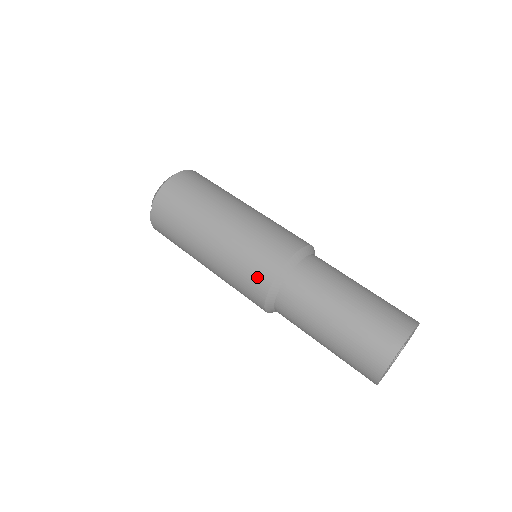
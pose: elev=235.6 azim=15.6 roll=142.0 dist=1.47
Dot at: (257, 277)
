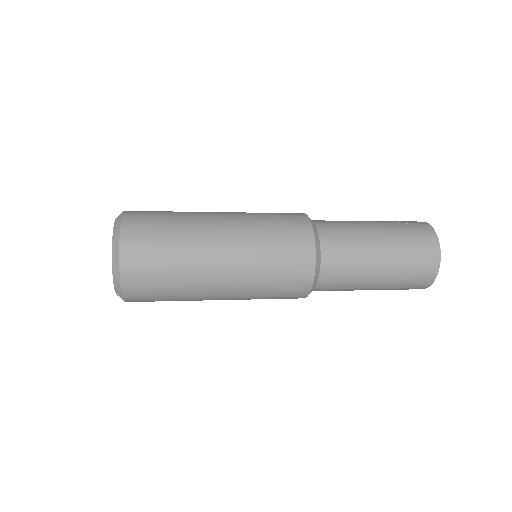
Dot at: (292, 294)
